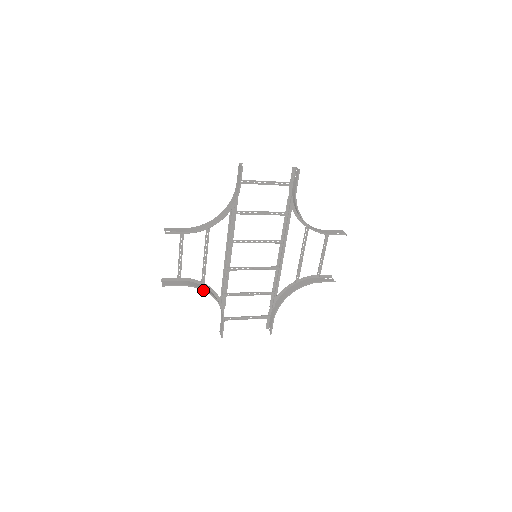
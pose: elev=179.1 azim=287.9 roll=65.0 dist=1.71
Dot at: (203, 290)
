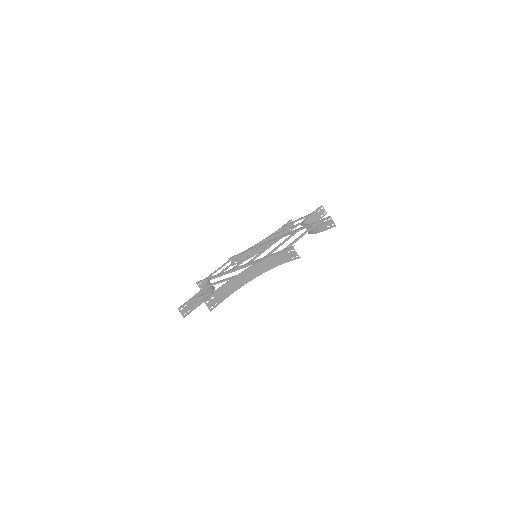
Dot at: occluded
